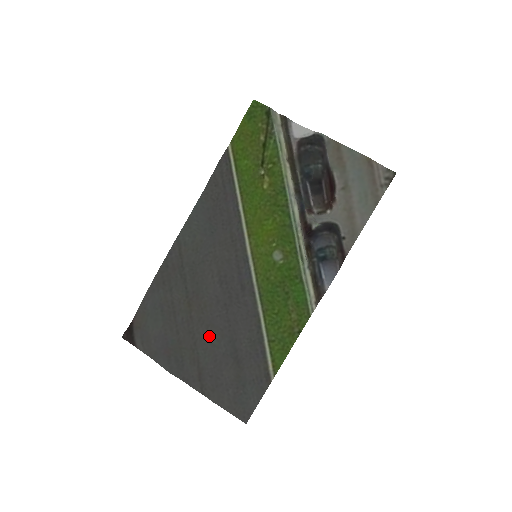
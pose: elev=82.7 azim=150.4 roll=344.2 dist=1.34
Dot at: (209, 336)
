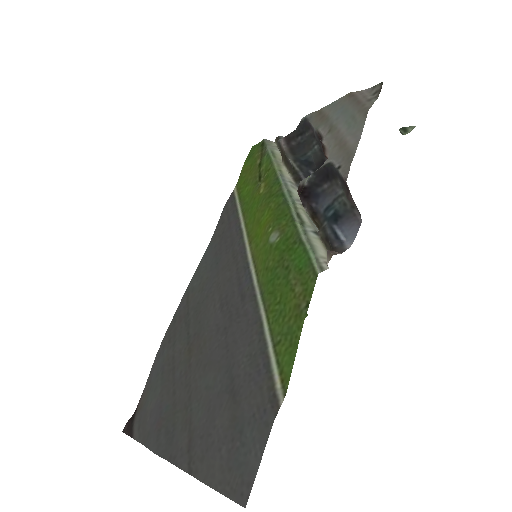
Dot at: (205, 378)
